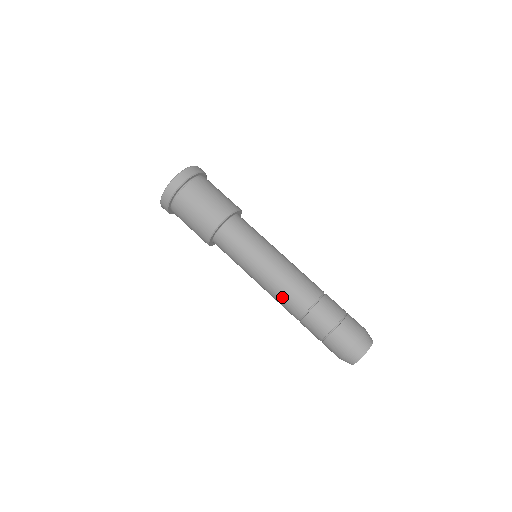
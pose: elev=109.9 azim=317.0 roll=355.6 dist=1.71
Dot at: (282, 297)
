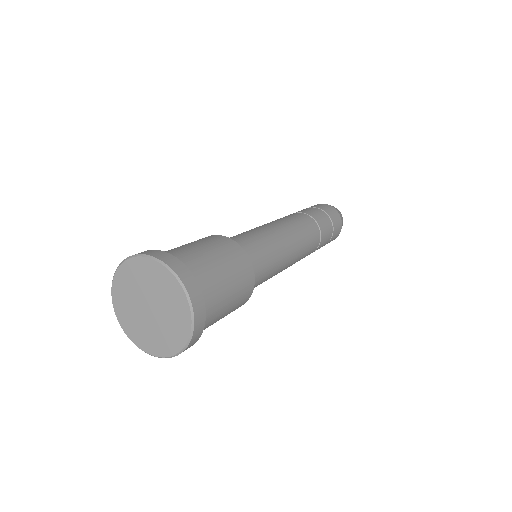
Dot at: occluded
